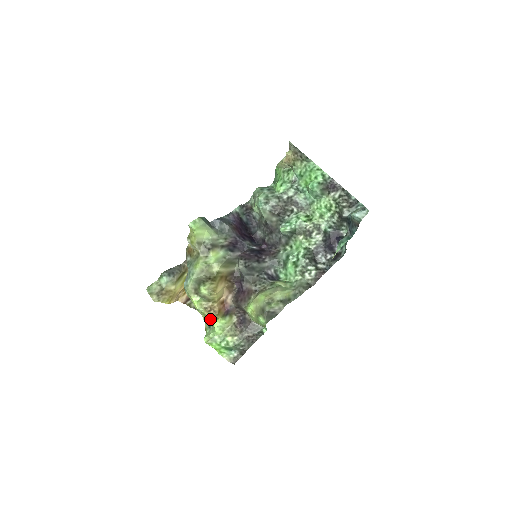
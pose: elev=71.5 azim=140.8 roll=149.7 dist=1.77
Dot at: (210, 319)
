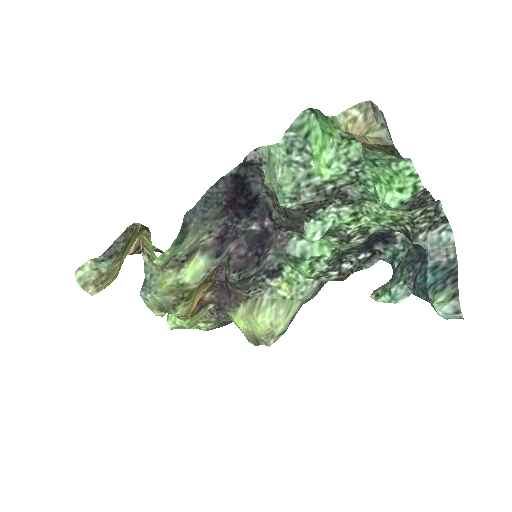
Dot at: occluded
